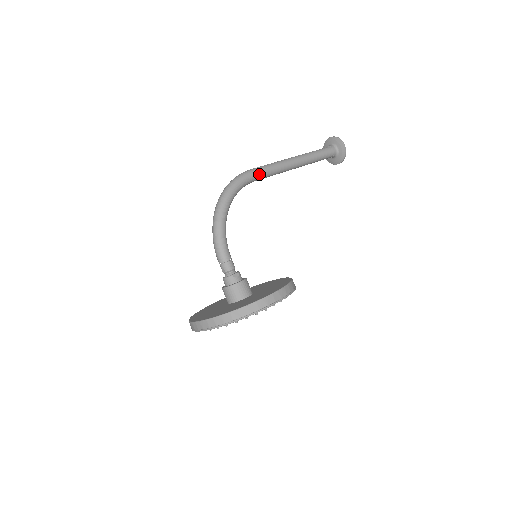
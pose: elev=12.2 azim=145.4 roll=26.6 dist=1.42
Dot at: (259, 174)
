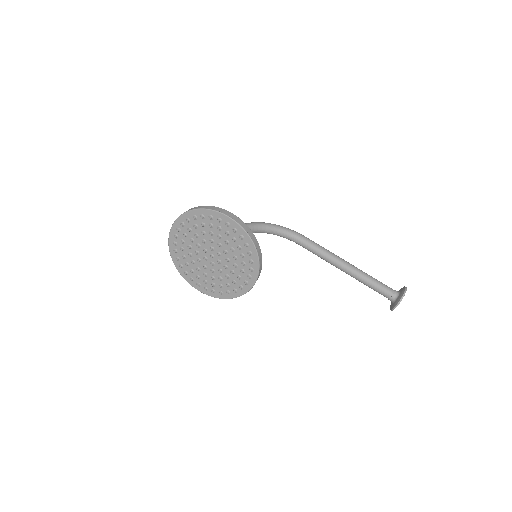
Dot at: (308, 240)
